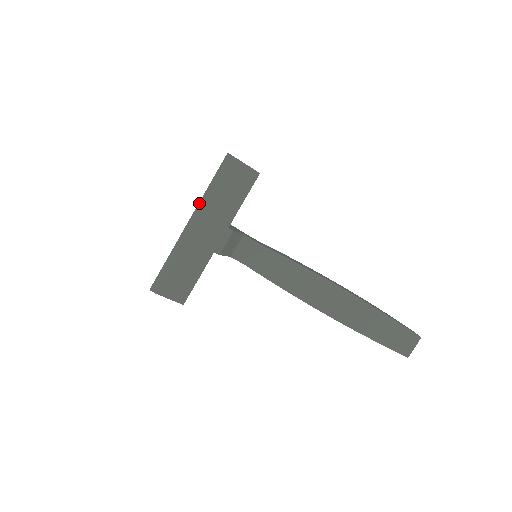
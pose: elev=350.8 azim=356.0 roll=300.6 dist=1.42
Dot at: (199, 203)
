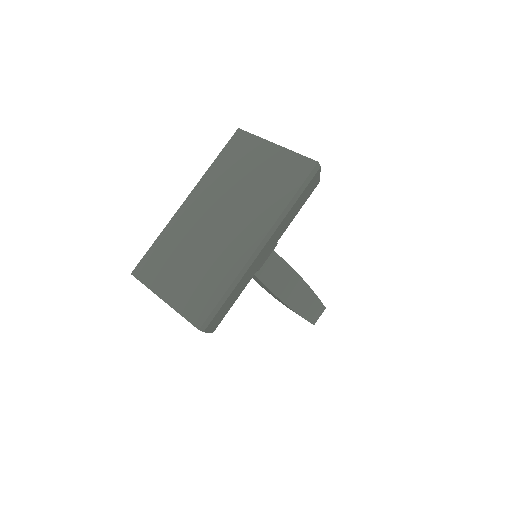
Dot at: (277, 220)
